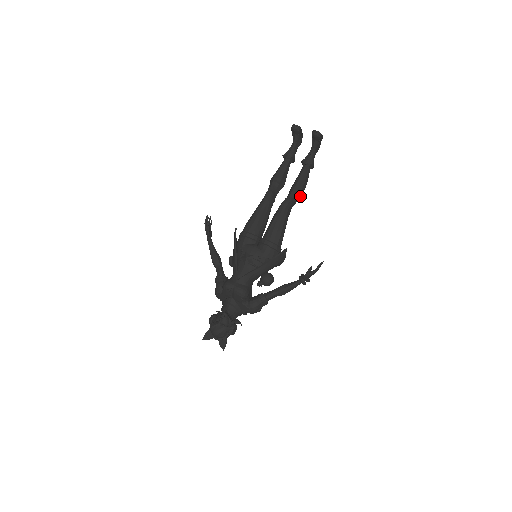
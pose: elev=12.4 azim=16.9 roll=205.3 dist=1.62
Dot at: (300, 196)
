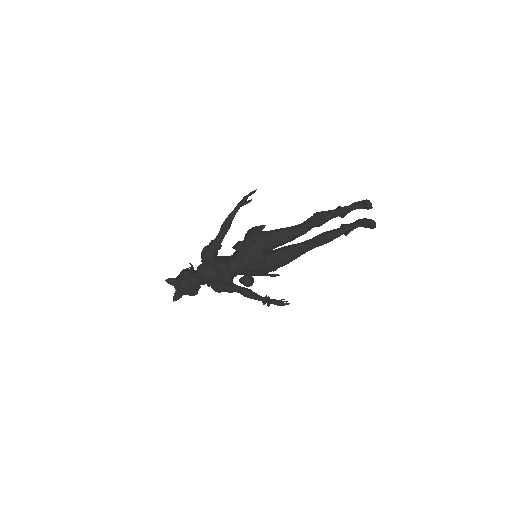
Dot at: (320, 245)
